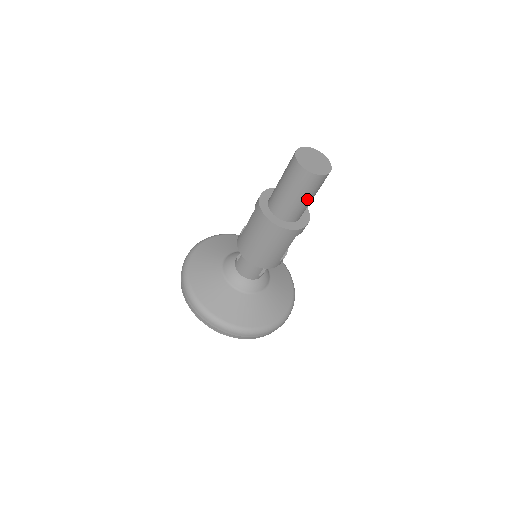
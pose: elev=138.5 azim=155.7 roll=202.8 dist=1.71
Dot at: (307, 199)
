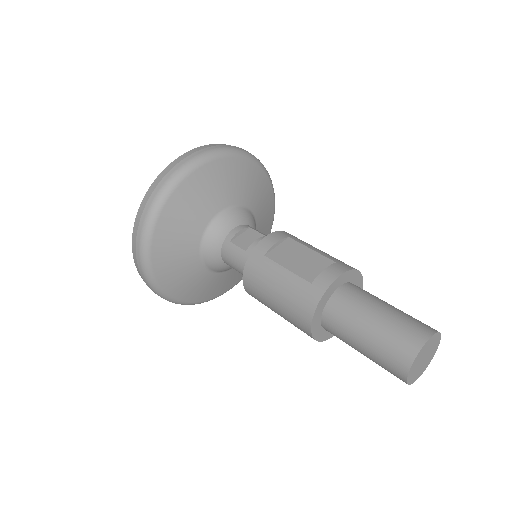
Dot at: occluded
